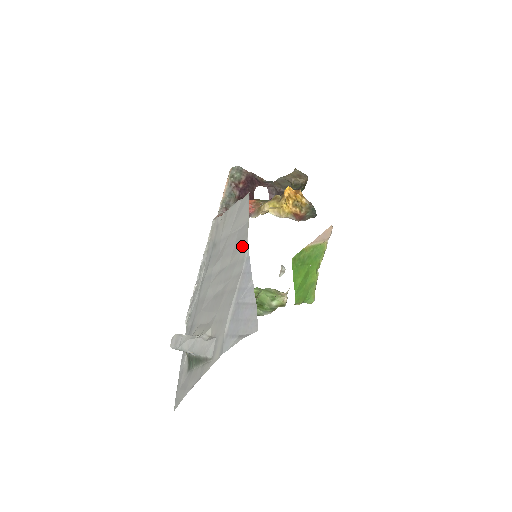
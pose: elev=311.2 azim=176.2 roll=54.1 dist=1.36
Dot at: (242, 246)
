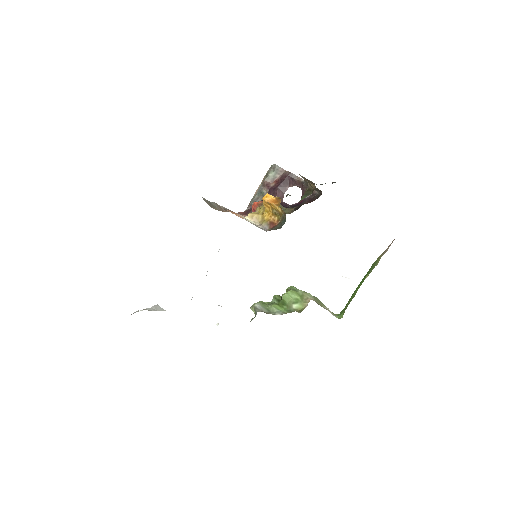
Dot at: occluded
